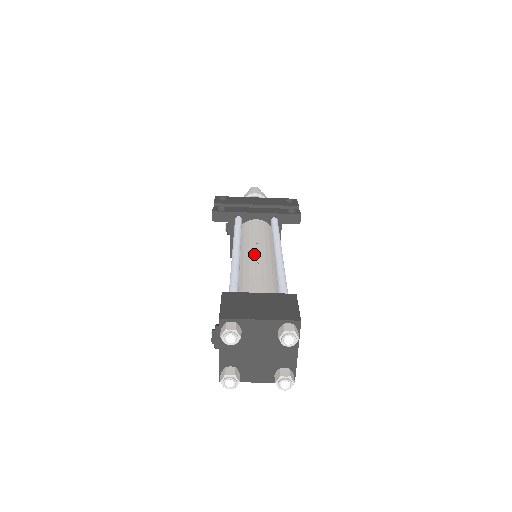
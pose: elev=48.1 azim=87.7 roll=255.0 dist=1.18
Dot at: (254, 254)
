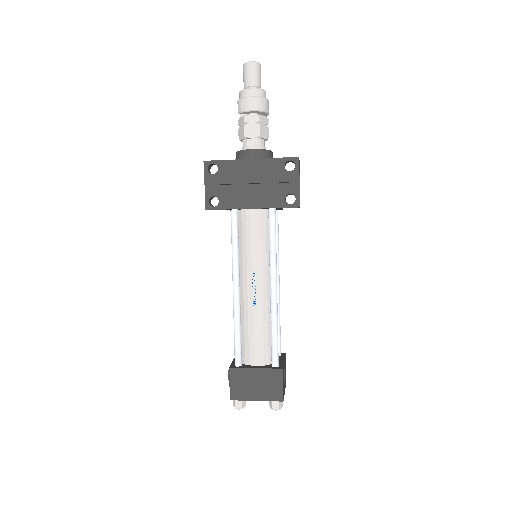
Dot at: (252, 291)
